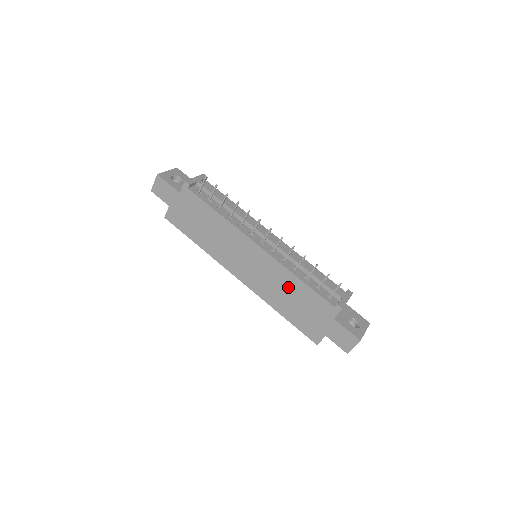
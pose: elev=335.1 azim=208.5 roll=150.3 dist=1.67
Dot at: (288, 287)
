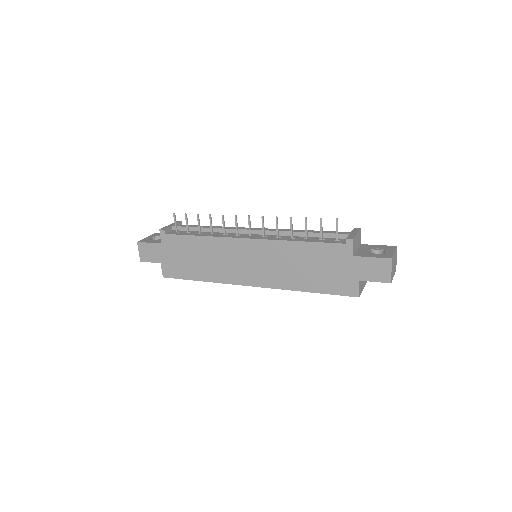
Dot at: (295, 258)
